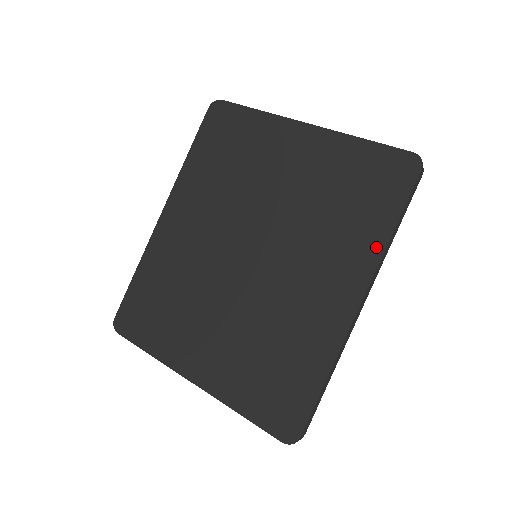
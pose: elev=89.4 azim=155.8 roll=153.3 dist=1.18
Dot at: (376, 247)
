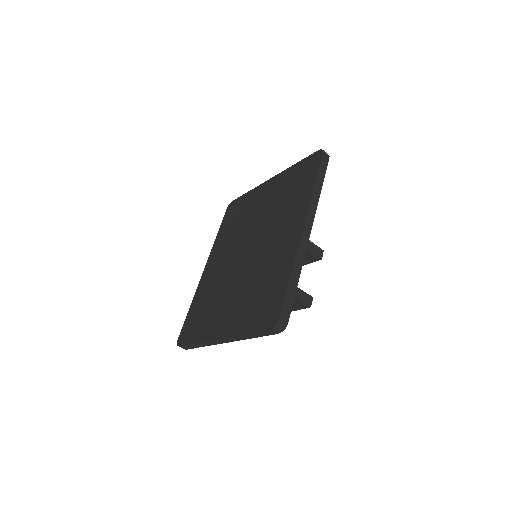
Dot at: (308, 197)
